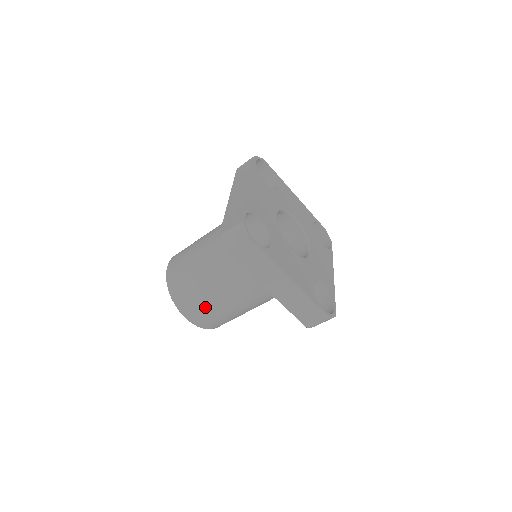
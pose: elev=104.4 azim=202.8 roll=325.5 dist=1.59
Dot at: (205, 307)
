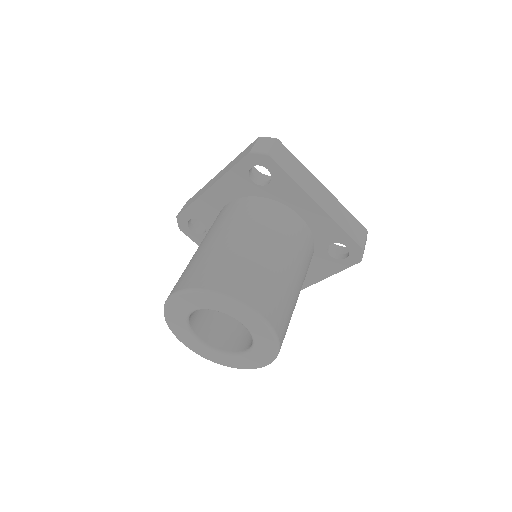
Dot at: (265, 279)
